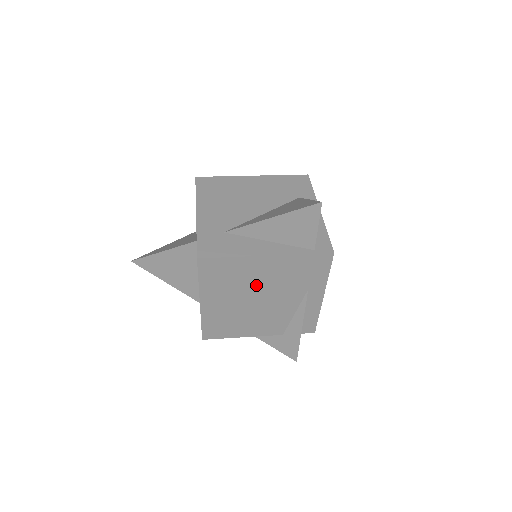
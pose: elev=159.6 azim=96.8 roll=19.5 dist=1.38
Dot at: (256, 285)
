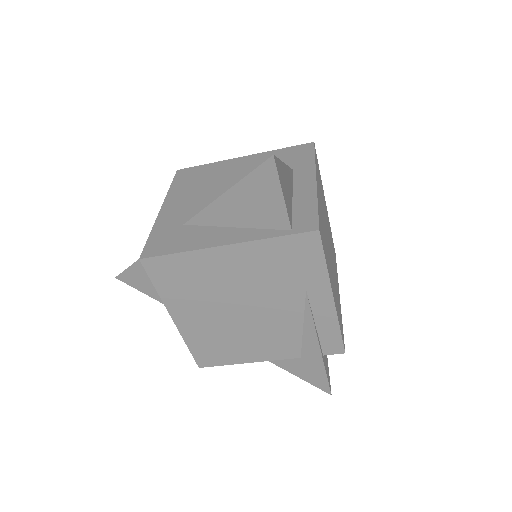
Dot at: (231, 289)
